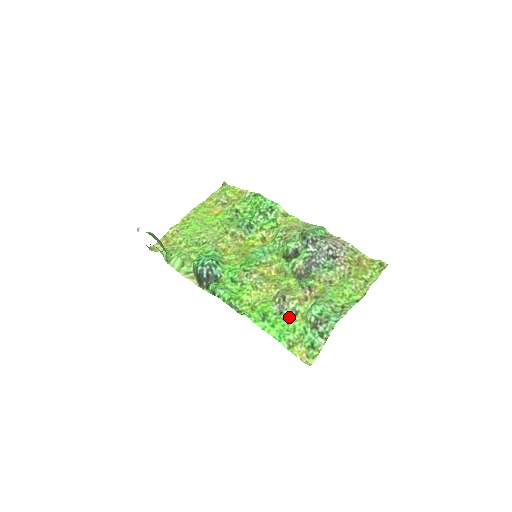
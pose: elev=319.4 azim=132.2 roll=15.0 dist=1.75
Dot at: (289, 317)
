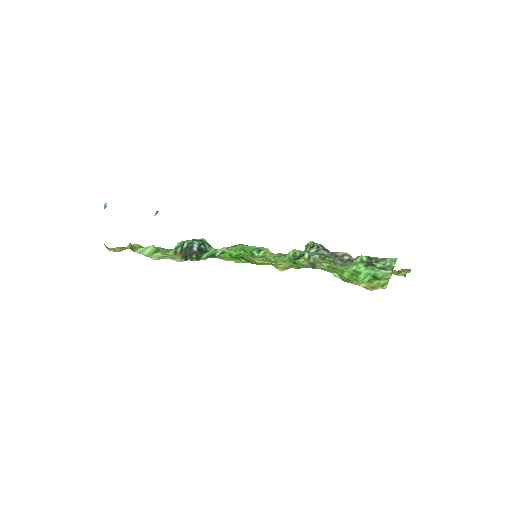
Dot at: occluded
